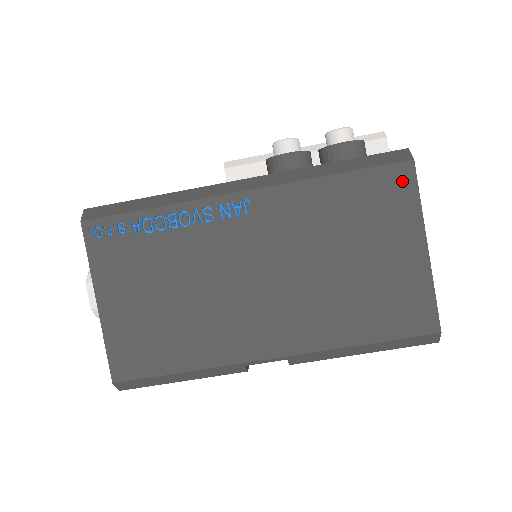
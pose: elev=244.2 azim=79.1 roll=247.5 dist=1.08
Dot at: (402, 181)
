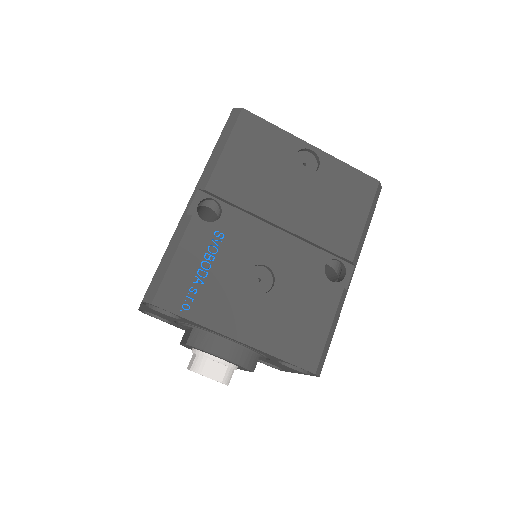
Dot at: occluded
